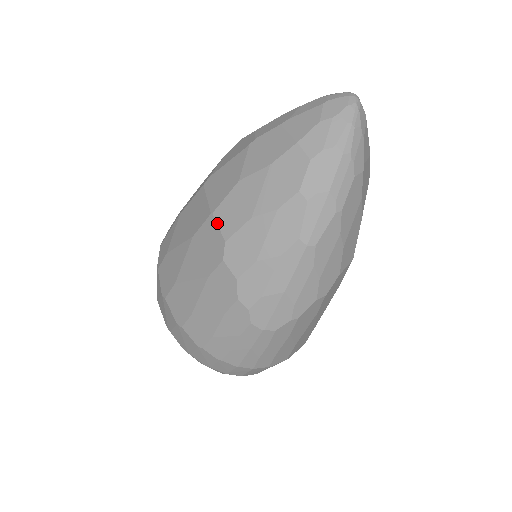
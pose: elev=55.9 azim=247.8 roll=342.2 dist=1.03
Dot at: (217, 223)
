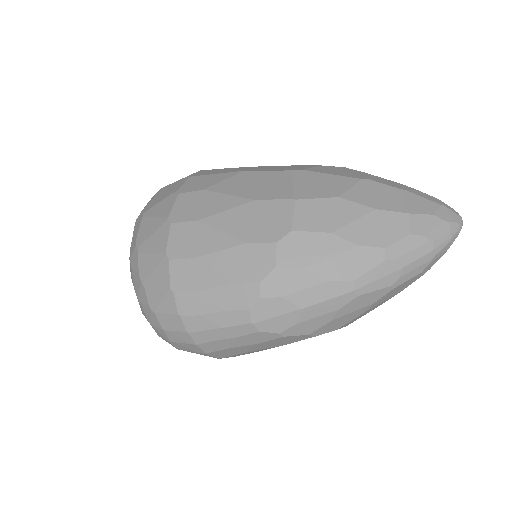
Dot at: (295, 210)
